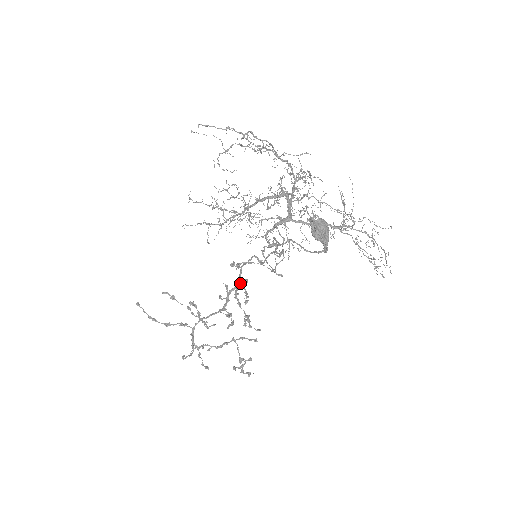
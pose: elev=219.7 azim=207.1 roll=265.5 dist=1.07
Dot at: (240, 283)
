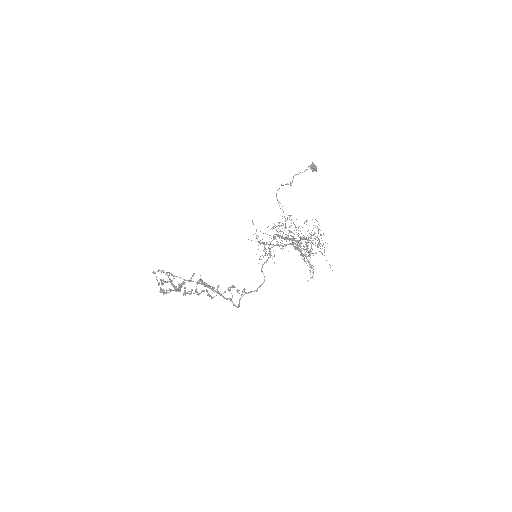
Dot at: (220, 293)
